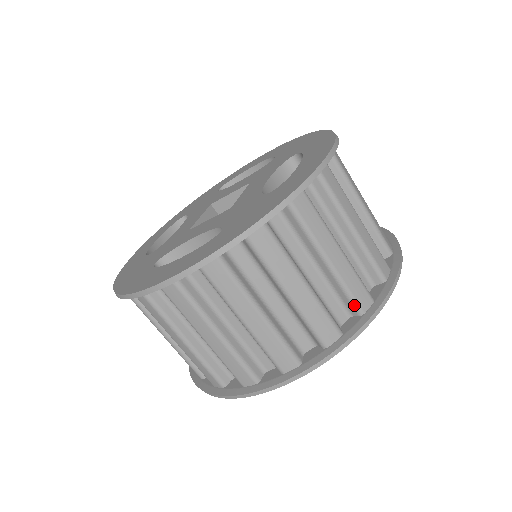
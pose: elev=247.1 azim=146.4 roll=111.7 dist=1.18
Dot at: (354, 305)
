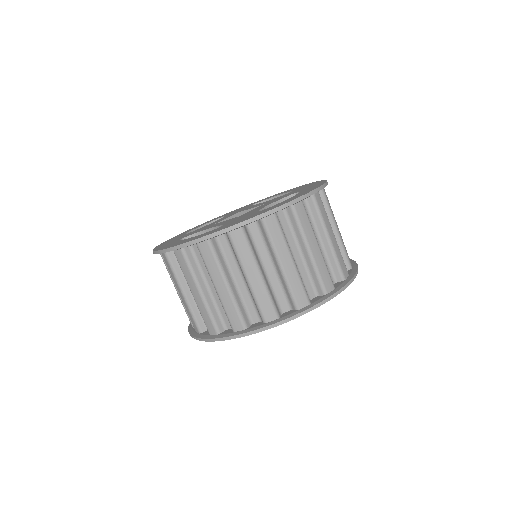
Dot at: (293, 301)
